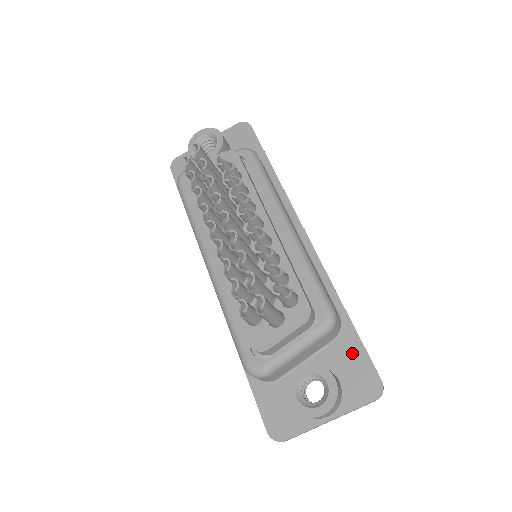
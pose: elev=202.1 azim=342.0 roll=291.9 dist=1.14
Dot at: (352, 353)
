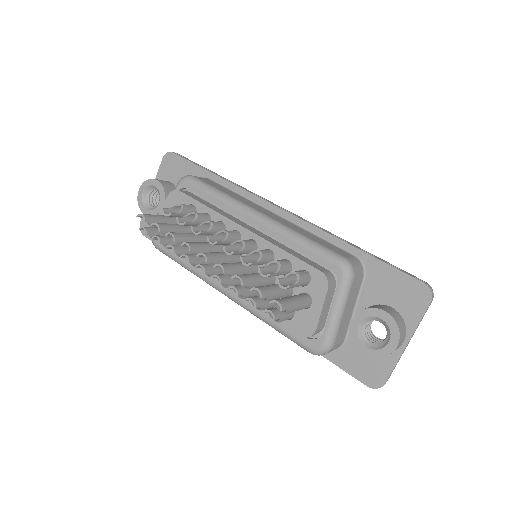
Dot at: (385, 278)
